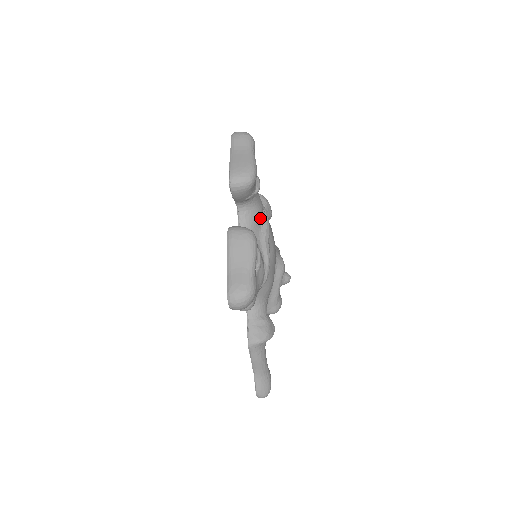
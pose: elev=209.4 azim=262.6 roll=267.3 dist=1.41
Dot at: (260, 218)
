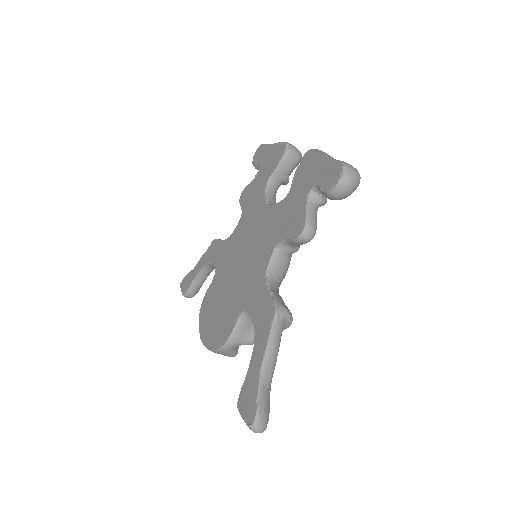
Dot at: occluded
